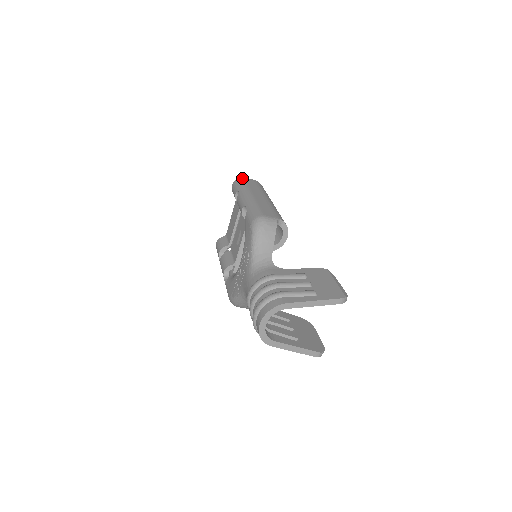
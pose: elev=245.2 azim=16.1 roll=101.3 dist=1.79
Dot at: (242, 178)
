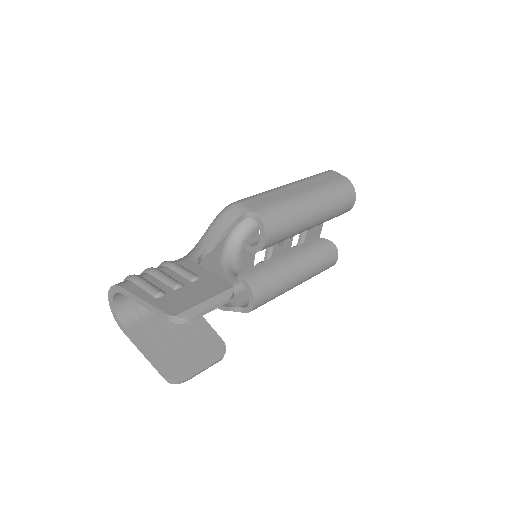
Dot at: (329, 170)
